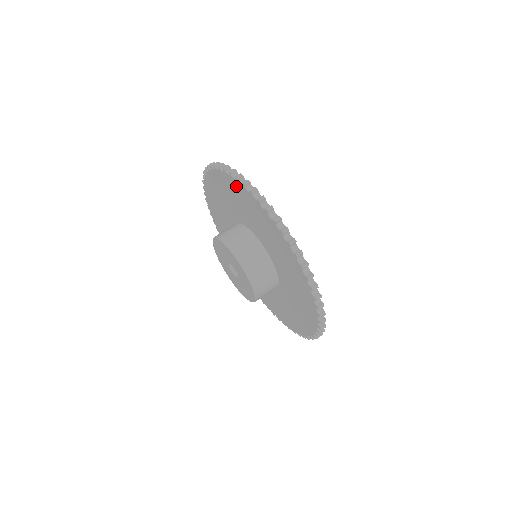
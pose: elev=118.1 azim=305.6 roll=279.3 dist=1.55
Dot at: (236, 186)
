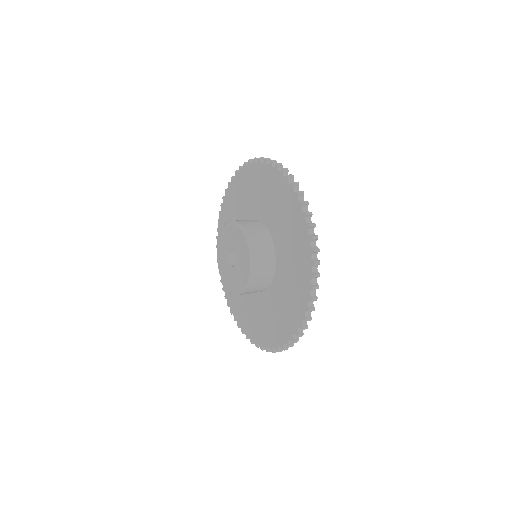
Dot at: (221, 228)
